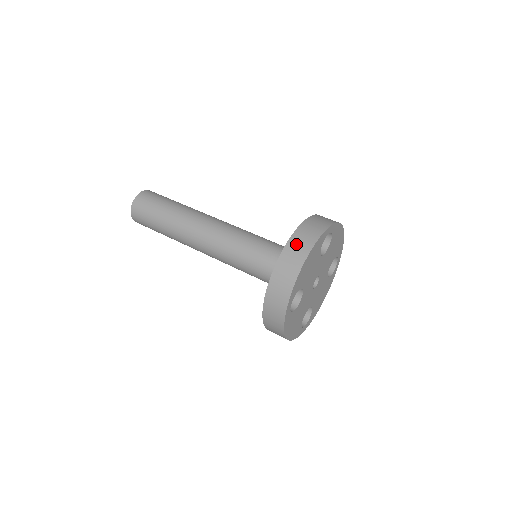
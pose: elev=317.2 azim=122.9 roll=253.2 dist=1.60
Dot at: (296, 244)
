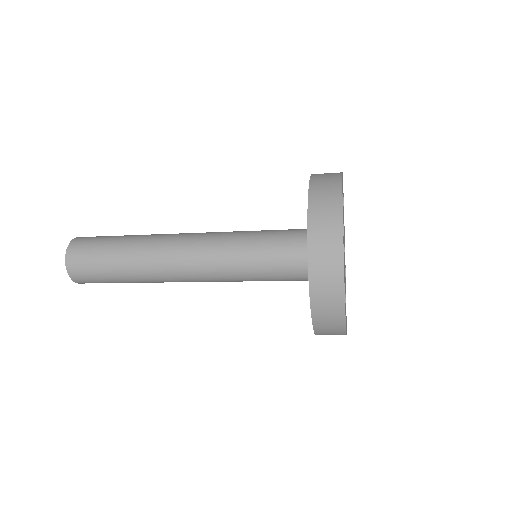
Dot at: (322, 174)
